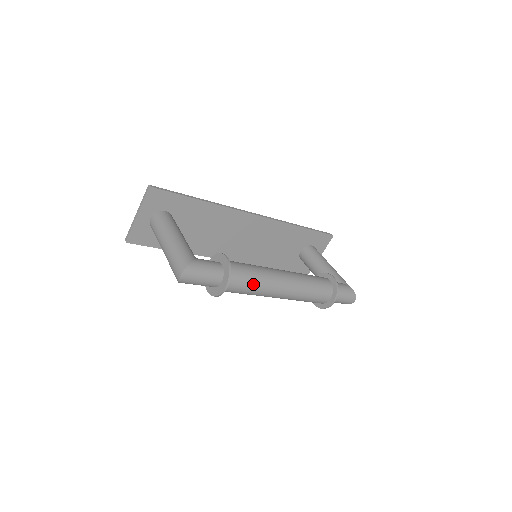
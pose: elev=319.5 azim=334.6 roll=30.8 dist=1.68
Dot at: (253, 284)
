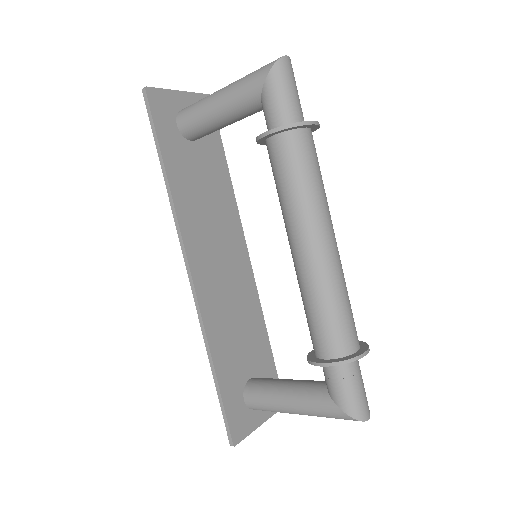
Dot at: (321, 178)
